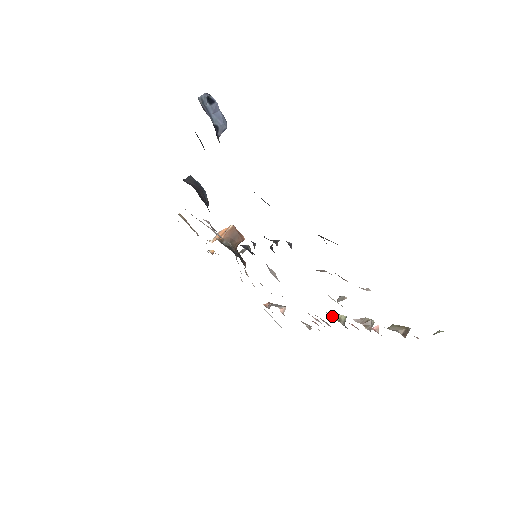
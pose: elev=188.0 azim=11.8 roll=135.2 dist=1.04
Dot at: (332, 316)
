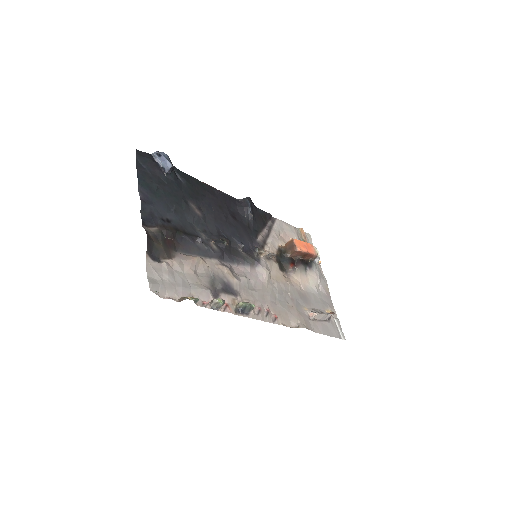
Dot at: (247, 303)
